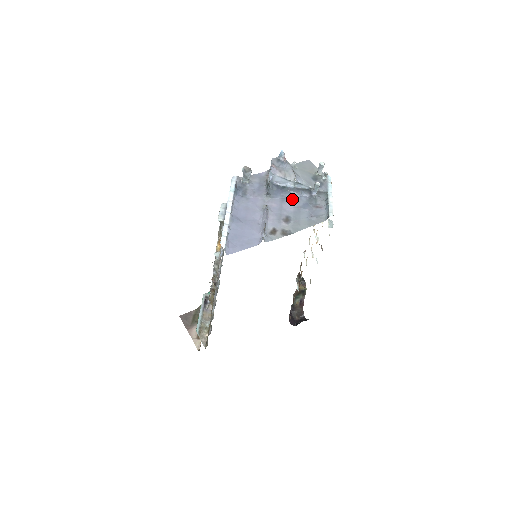
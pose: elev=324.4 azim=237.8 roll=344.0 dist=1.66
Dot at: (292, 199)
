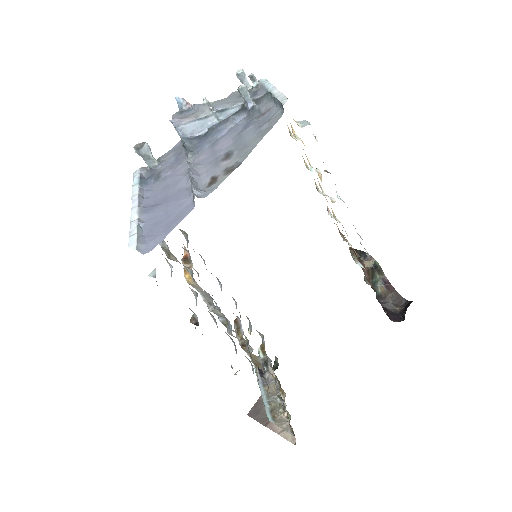
Dot at: (225, 134)
